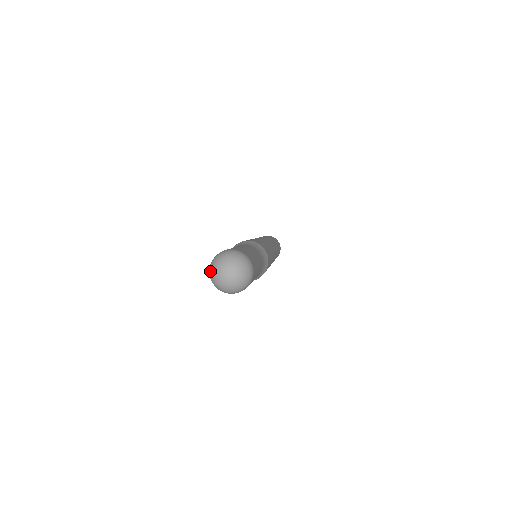
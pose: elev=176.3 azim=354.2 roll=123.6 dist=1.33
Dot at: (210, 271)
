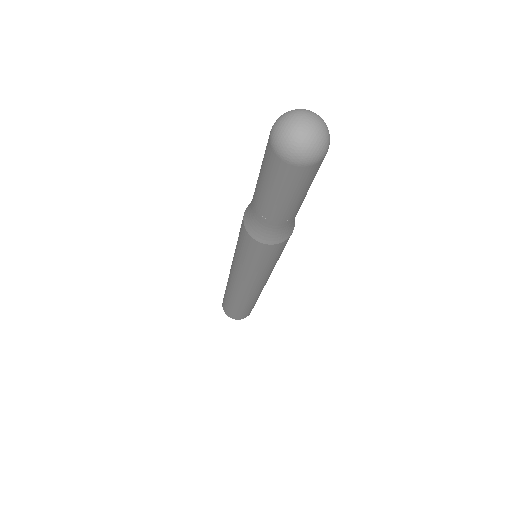
Dot at: (278, 138)
